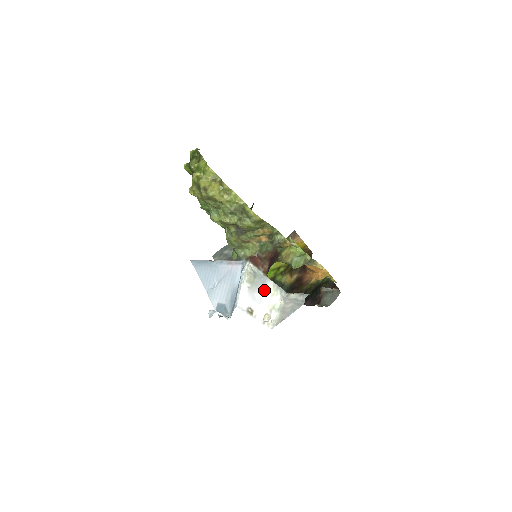
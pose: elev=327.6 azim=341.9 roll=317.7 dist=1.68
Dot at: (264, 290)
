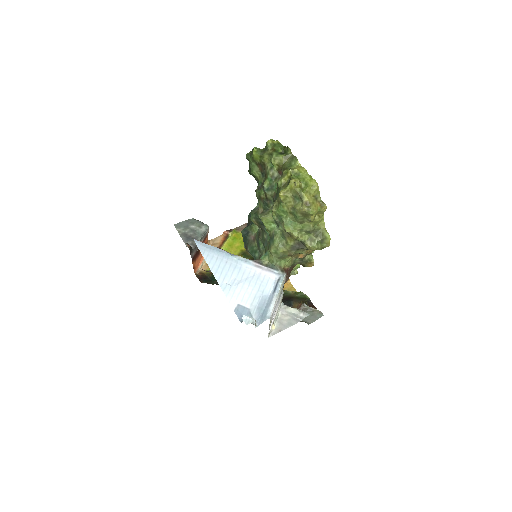
Dot at: (279, 301)
